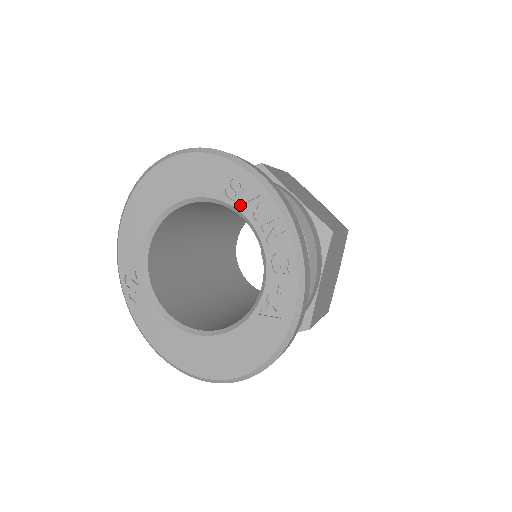
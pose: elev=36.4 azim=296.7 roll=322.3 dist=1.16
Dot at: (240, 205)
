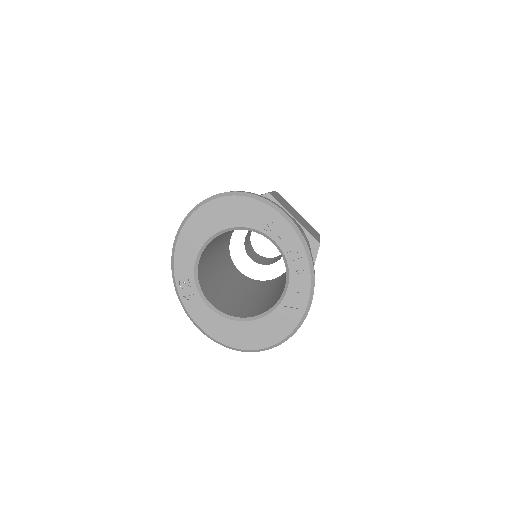
Dot at: (271, 234)
